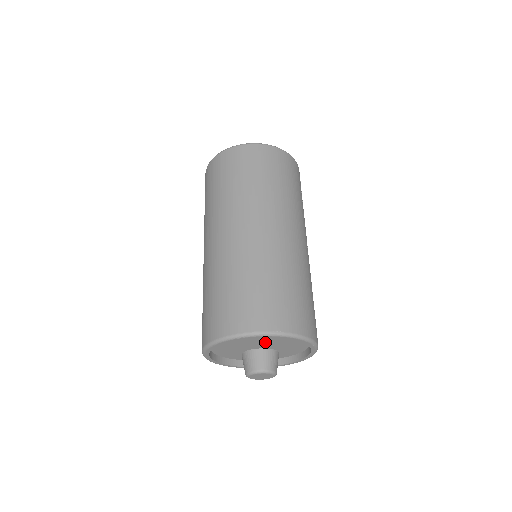
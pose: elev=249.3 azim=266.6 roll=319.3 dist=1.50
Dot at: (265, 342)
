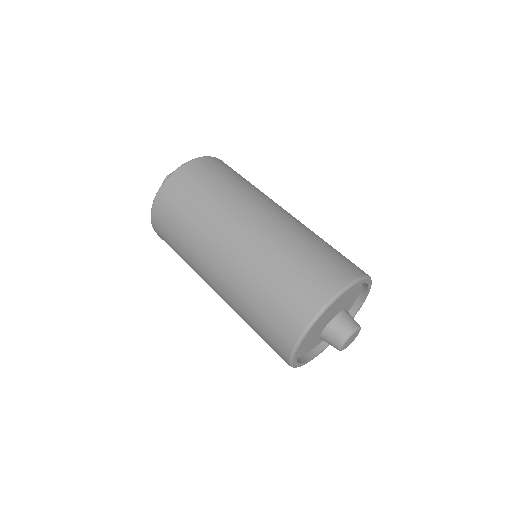
Dot at: (327, 314)
